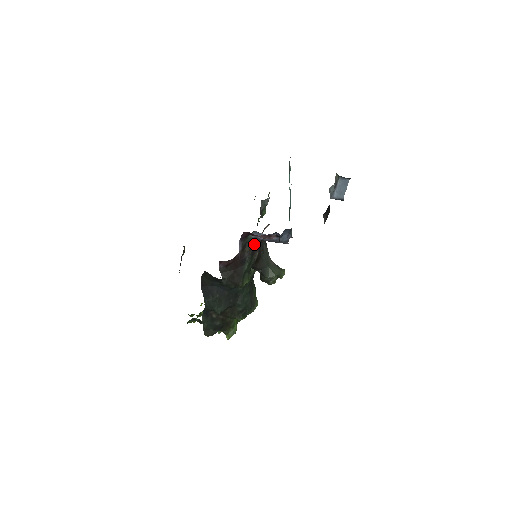
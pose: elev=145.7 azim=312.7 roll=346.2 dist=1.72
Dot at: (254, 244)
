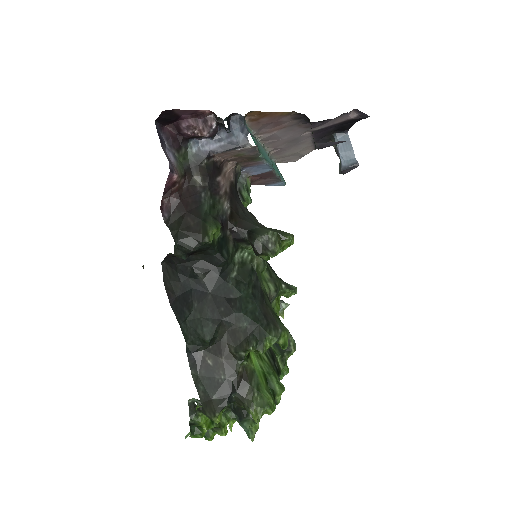
Dot at: (206, 172)
